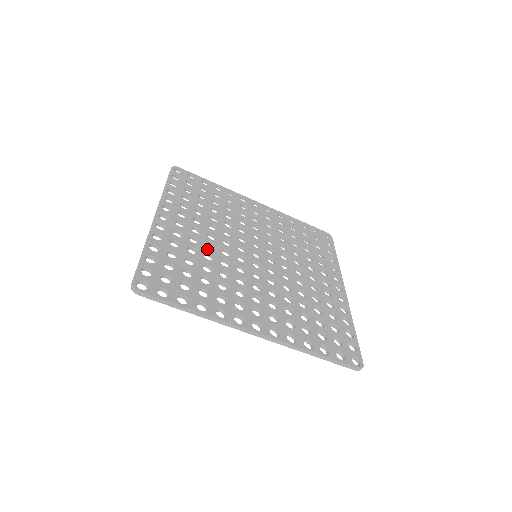
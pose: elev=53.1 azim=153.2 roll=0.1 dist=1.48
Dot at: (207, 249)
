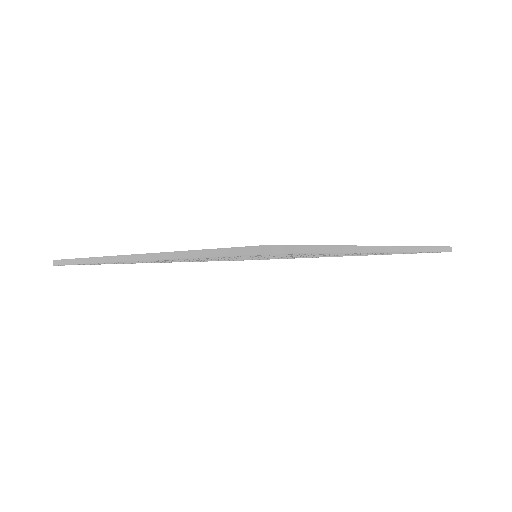
Dot at: occluded
